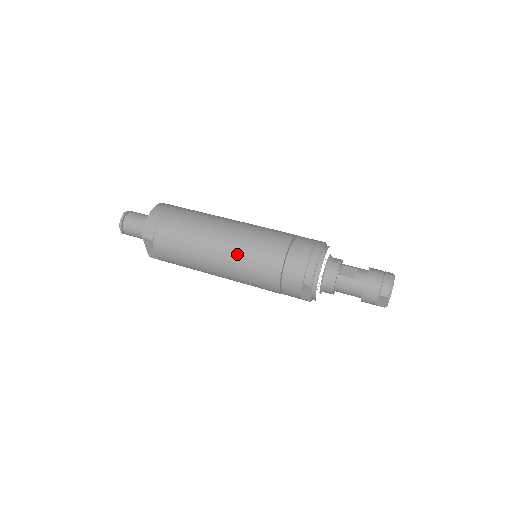
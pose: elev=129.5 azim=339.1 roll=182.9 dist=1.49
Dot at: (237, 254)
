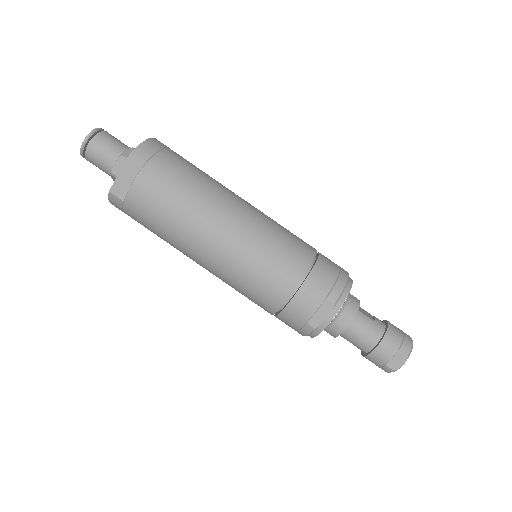
Dot at: (257, 229)
